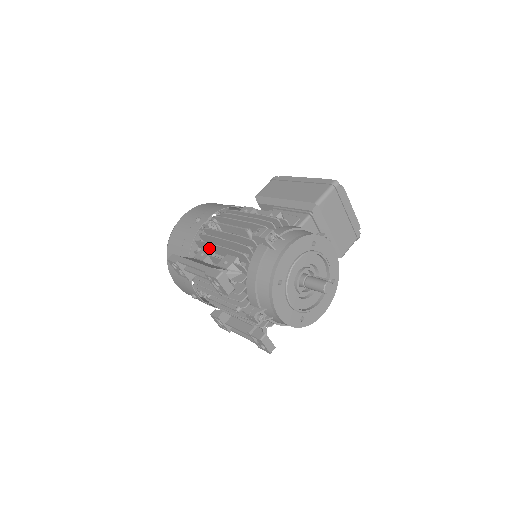
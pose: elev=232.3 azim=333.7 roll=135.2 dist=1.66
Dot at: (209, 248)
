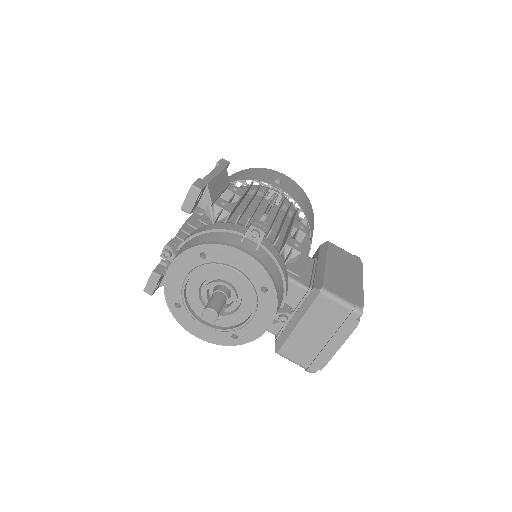
Dot at: occluded
